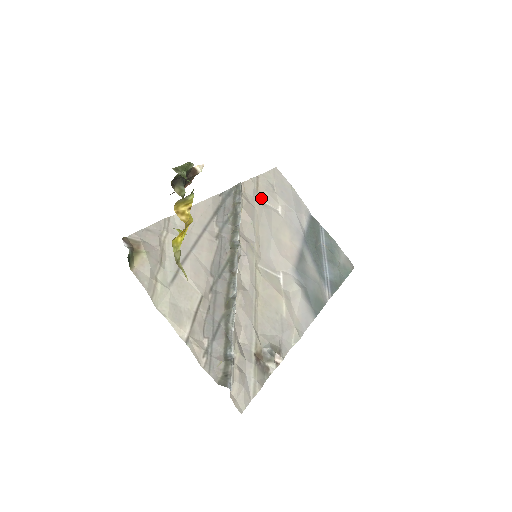
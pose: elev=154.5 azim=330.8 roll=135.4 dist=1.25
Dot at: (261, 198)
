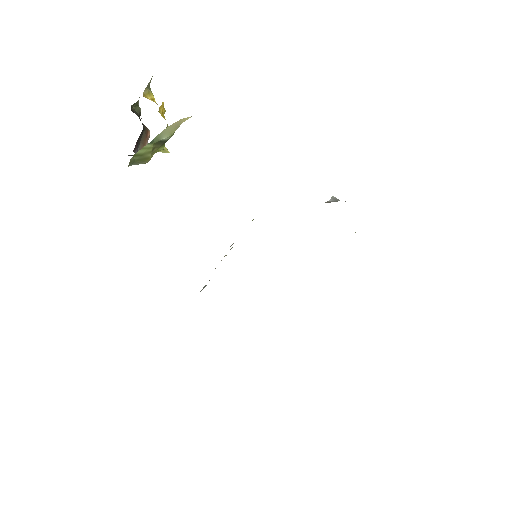
Dot at: occluded
